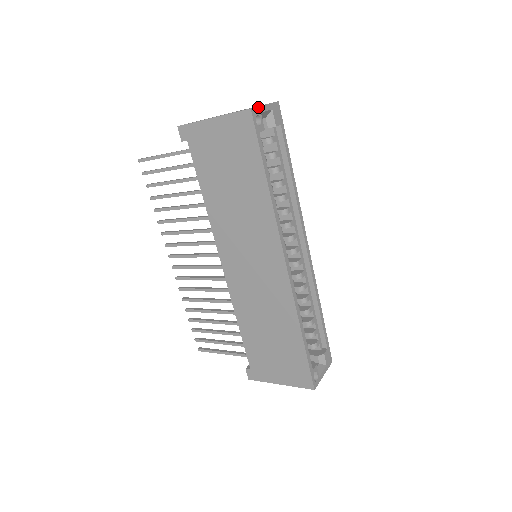
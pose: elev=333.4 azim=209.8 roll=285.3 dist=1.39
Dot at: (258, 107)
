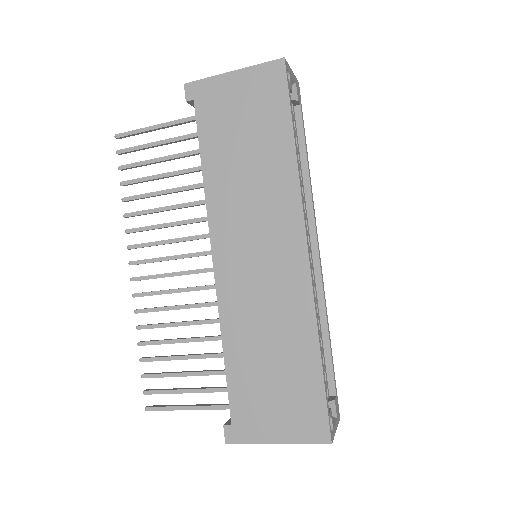
Dot at: (288, 65)
